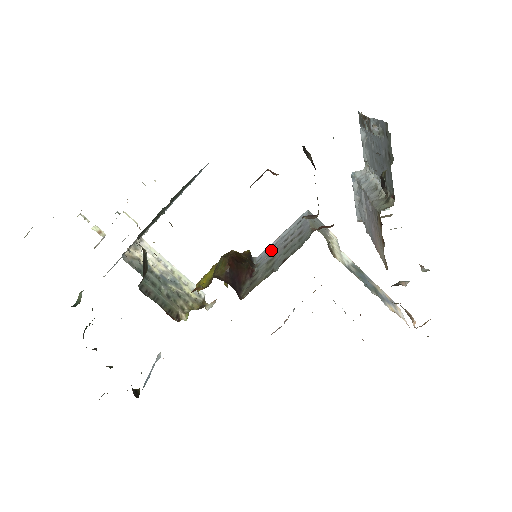
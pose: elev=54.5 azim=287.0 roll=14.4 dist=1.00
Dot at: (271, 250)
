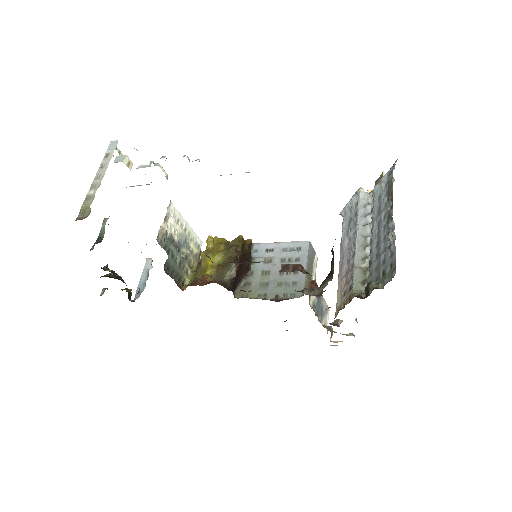
Dot at: (269, 255)
